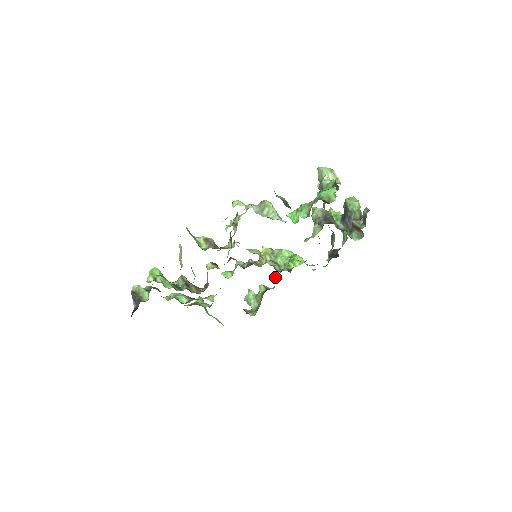
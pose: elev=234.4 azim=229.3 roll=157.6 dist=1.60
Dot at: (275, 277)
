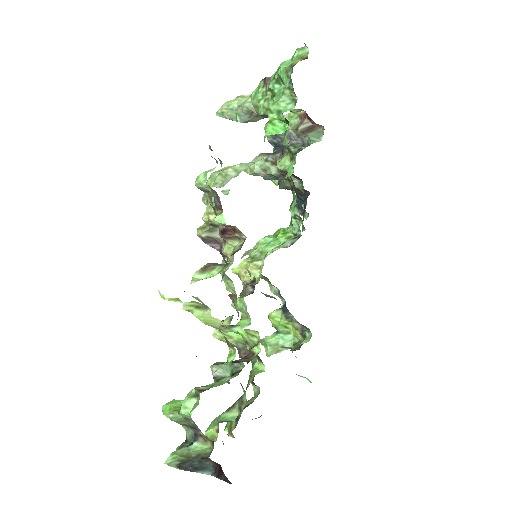
Dot at: (272, 292)
